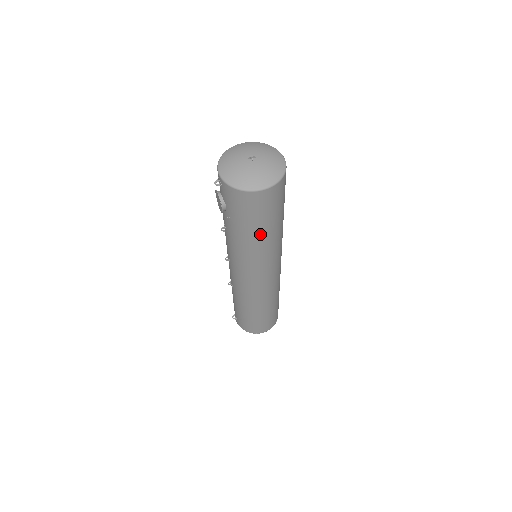
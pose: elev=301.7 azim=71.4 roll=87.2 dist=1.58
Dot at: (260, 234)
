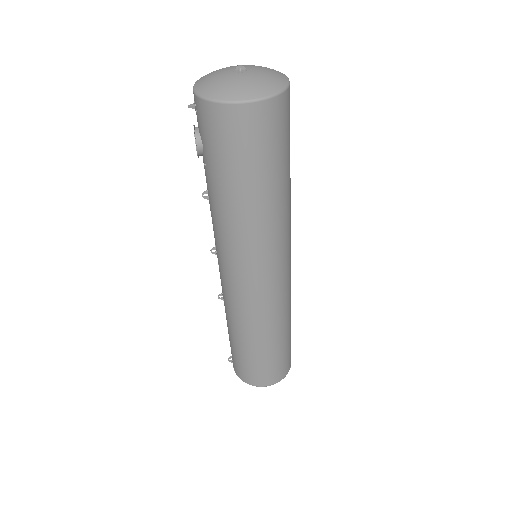
Dot at: (248, 193)
